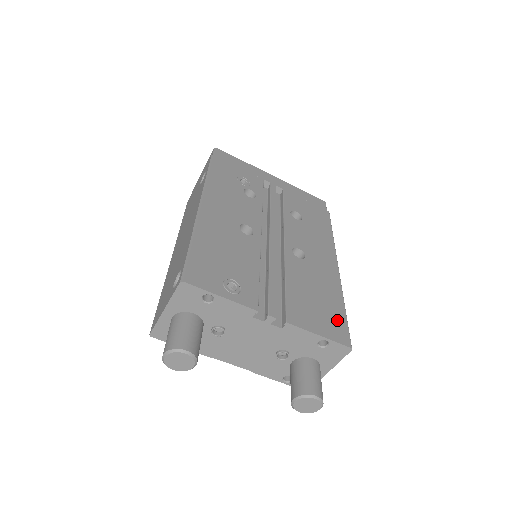
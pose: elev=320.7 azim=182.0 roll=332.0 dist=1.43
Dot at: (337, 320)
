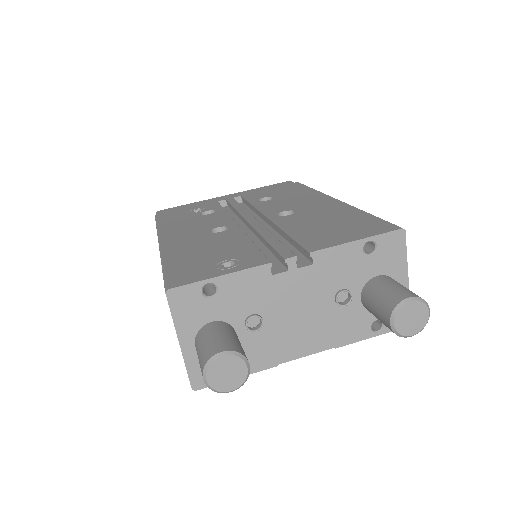
Dot at: (367, 223)
